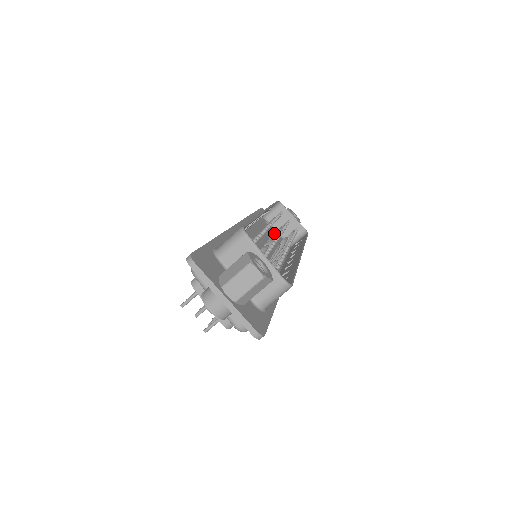
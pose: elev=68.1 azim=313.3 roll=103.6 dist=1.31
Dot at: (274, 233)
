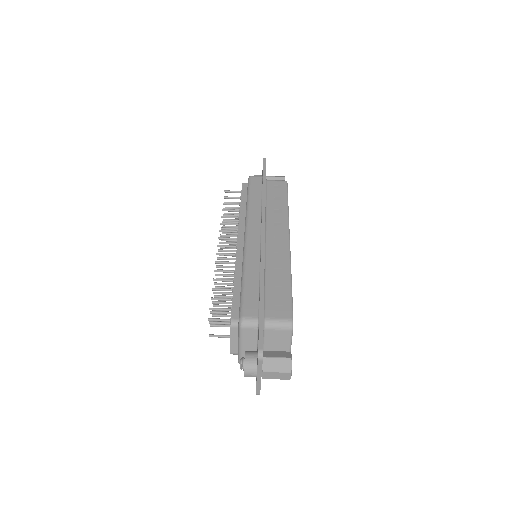
Dot at: occluded
